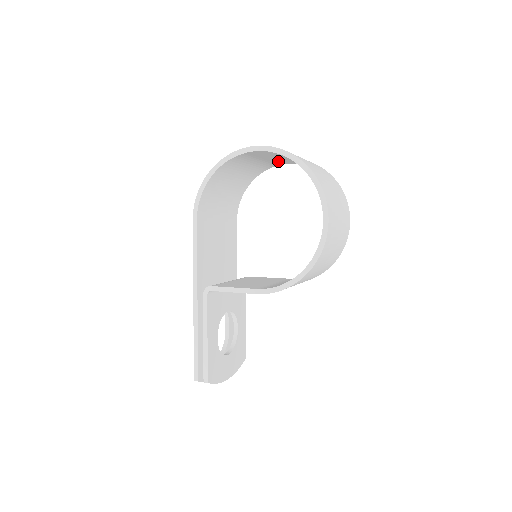
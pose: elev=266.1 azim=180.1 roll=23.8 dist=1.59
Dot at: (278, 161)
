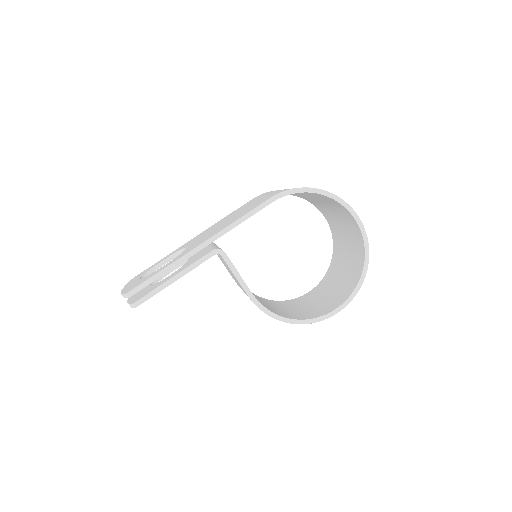
Dot at: (330, 216)
